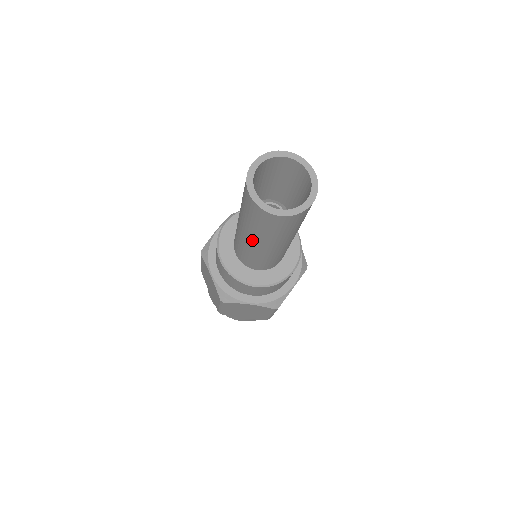
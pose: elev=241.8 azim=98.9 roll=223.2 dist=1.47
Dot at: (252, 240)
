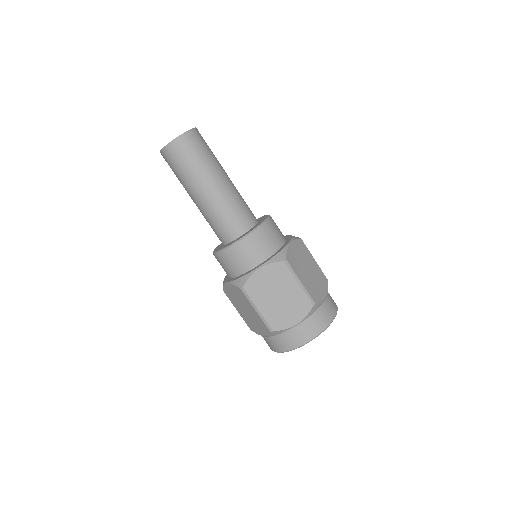
Dot at: (197, 192)
